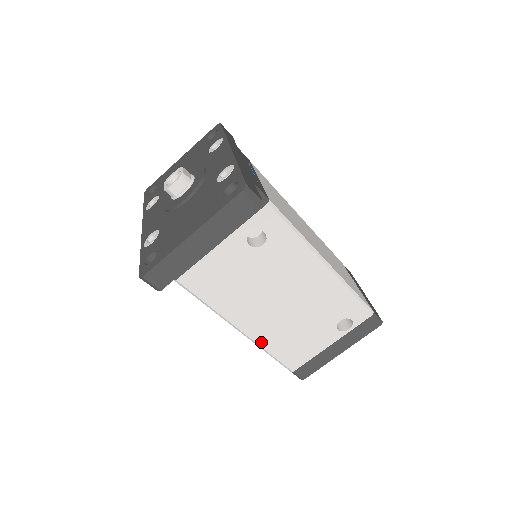
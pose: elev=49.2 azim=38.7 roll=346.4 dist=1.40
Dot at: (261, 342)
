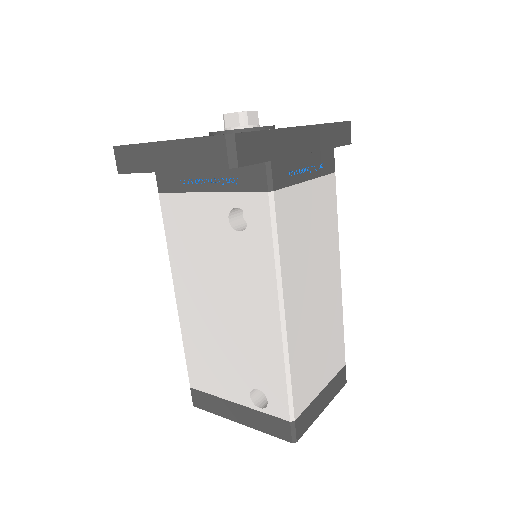
Dot at: (184, 326)
